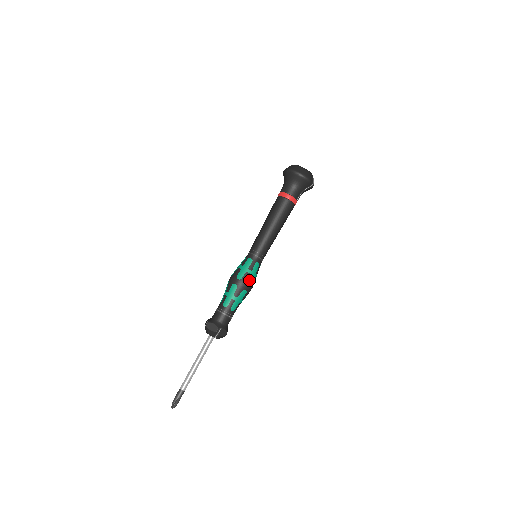
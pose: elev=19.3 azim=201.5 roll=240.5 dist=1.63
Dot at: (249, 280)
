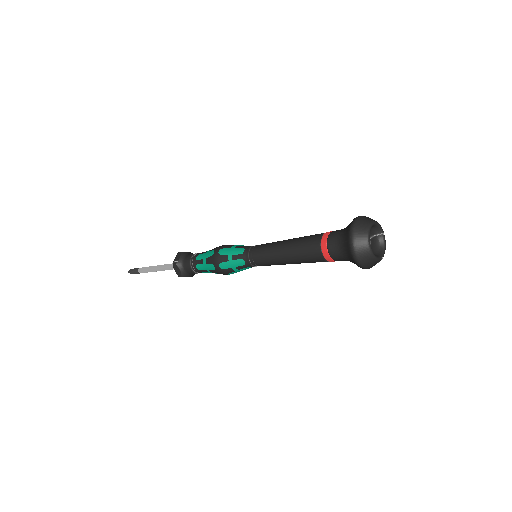
Dot at: (231, 273)
